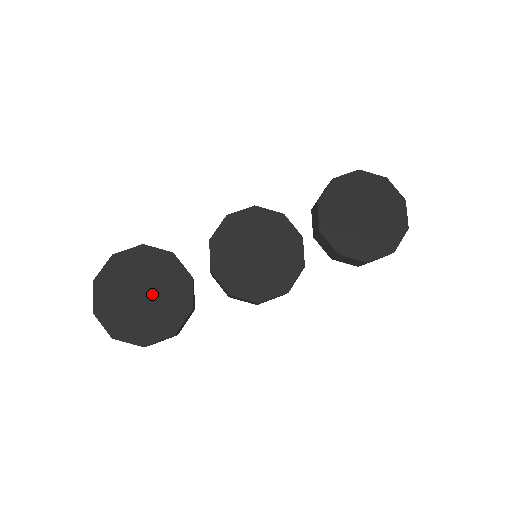
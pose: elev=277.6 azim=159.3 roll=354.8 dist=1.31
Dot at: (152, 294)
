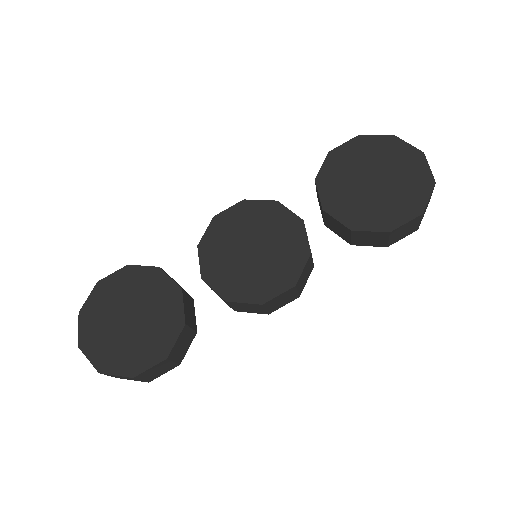
Dot at: (139, 316)
